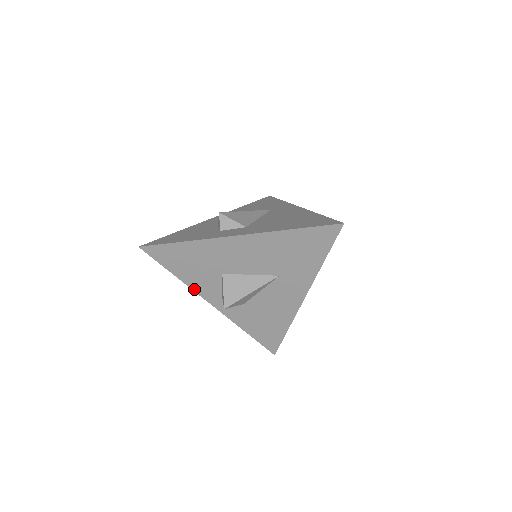
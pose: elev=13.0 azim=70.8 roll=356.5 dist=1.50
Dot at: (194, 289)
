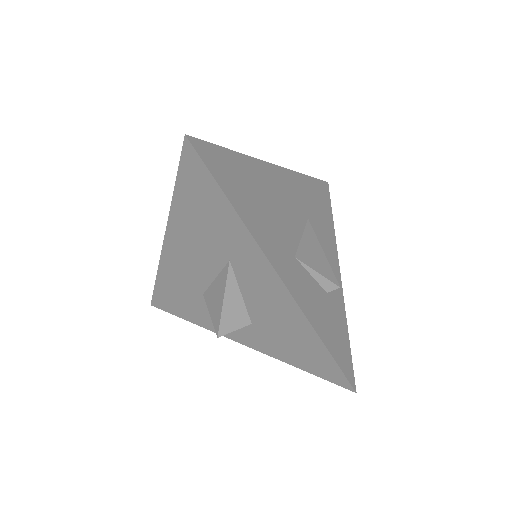
Dot at: (211, 329)
